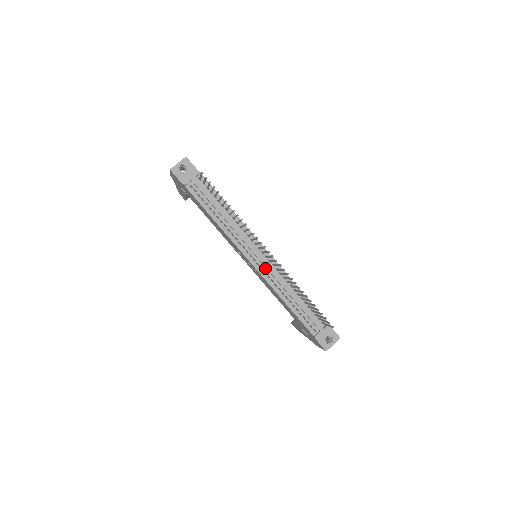
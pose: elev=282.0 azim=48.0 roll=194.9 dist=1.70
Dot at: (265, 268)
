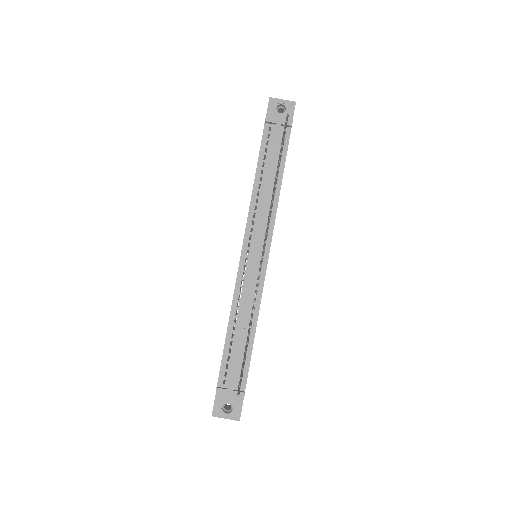
Dot at: (248, 271)
